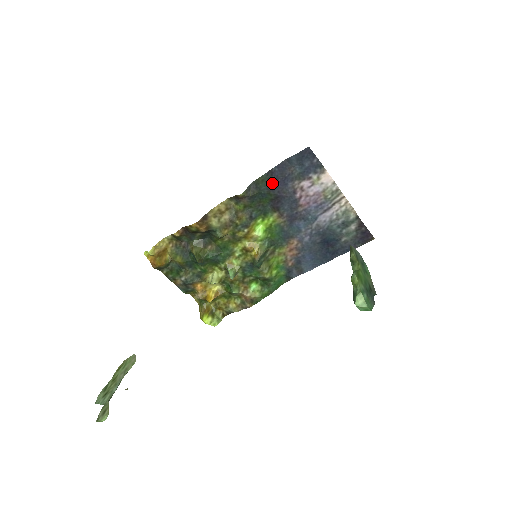
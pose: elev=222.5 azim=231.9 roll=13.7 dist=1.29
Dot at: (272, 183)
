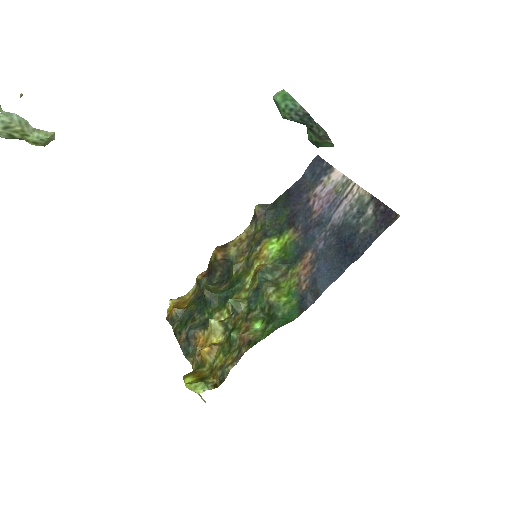
Dot at: (288, 199)
